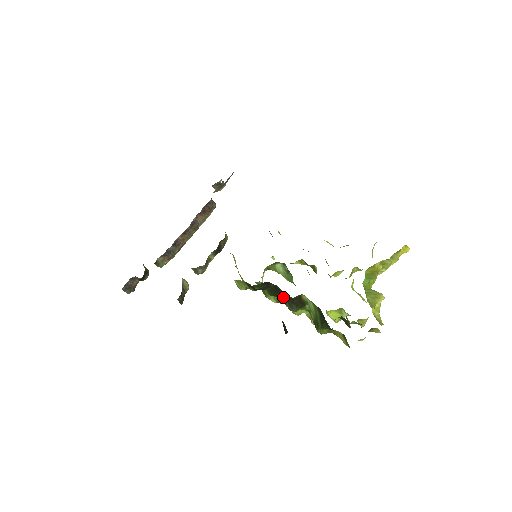
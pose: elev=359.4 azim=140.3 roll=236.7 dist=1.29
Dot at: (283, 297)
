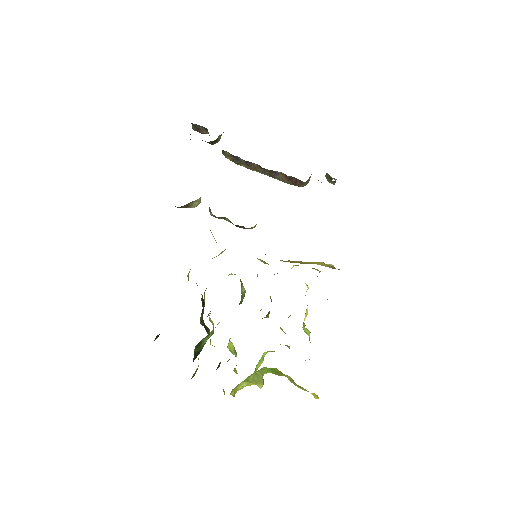
Dot at: occluded
